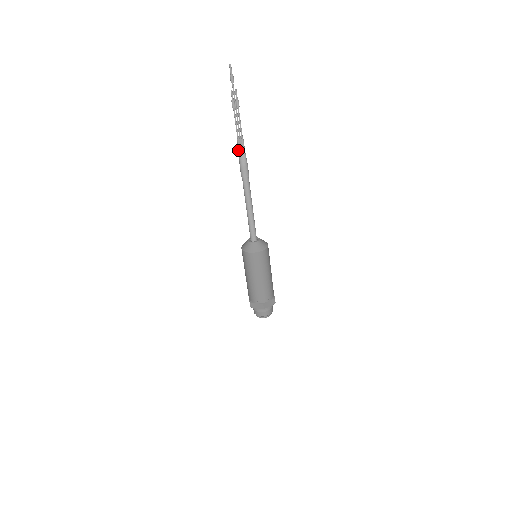
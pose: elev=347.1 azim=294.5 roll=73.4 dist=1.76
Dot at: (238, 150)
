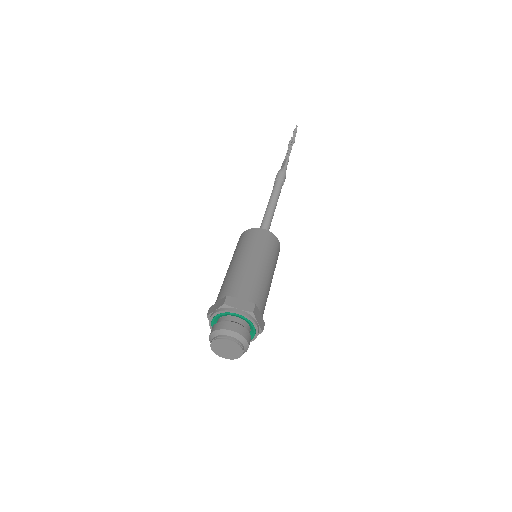
Dot at: occluded
